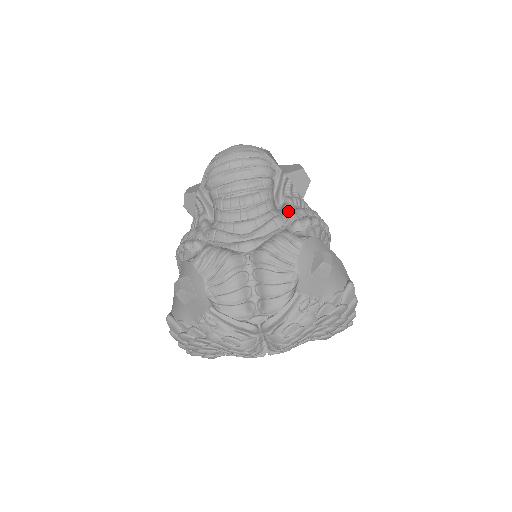
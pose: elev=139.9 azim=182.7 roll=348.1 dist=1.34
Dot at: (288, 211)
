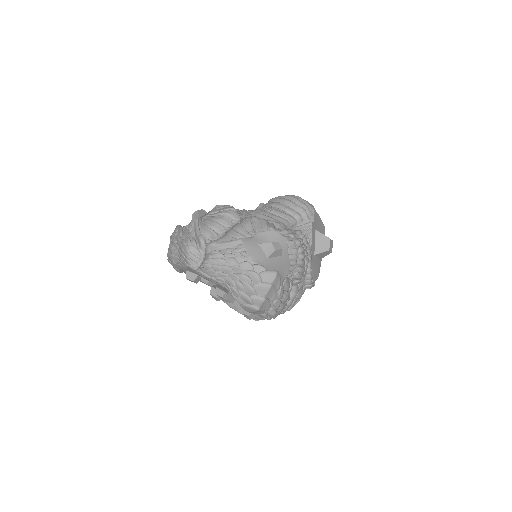
Dot at: occluded
